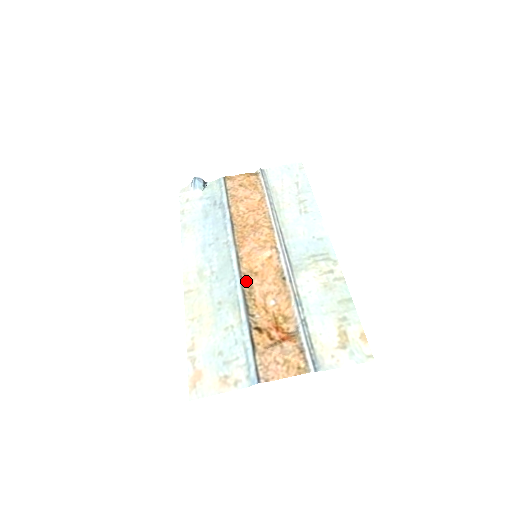
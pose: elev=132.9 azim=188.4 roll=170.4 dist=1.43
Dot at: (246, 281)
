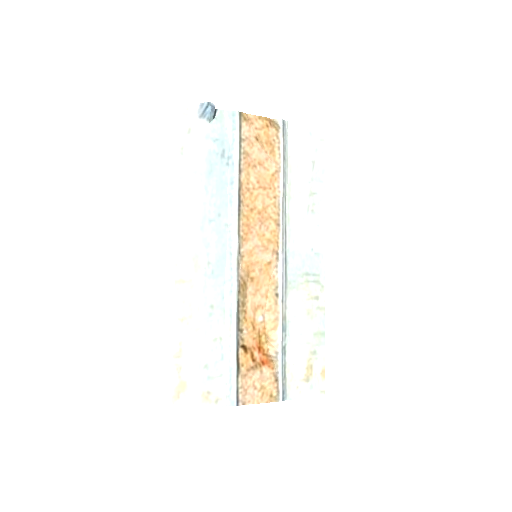
Dot at: (242, 288)
